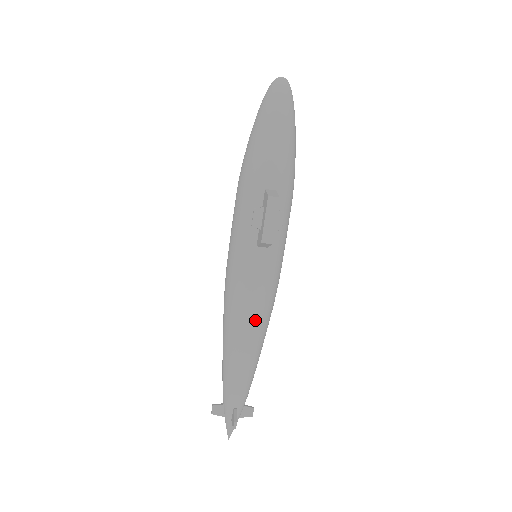
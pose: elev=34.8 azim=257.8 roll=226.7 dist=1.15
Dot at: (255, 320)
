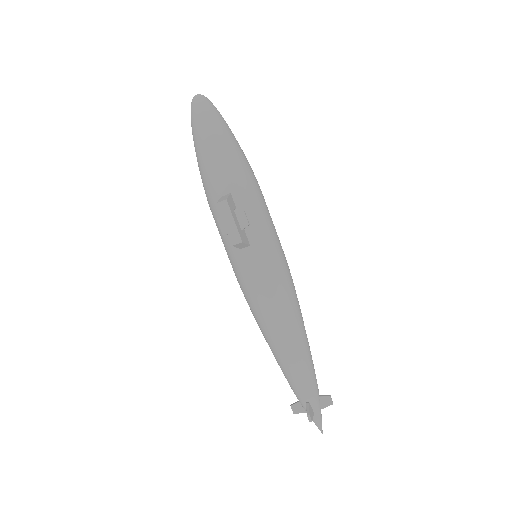
Dot at: (276, 314)
